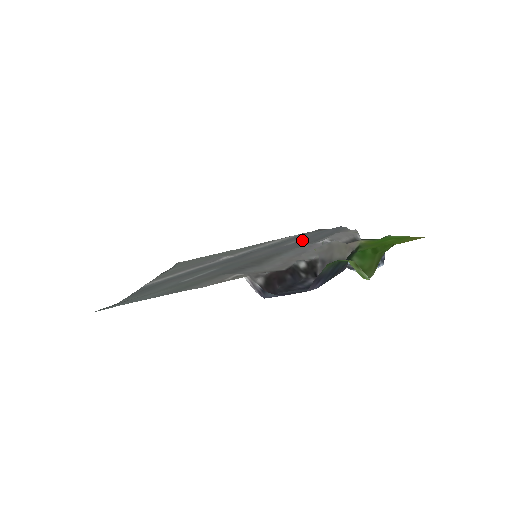
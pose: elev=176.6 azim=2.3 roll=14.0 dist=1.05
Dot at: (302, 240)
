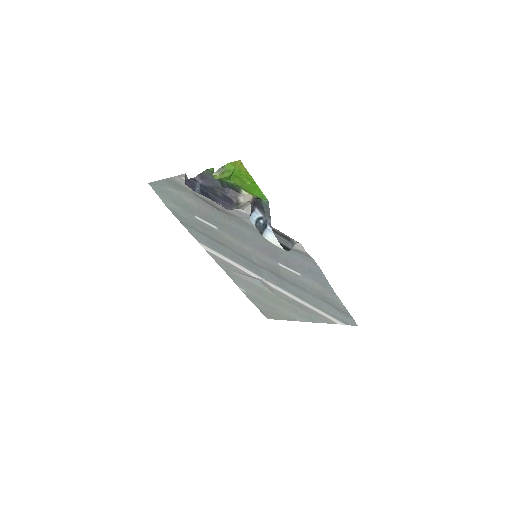
Dot at: (290, 264)
